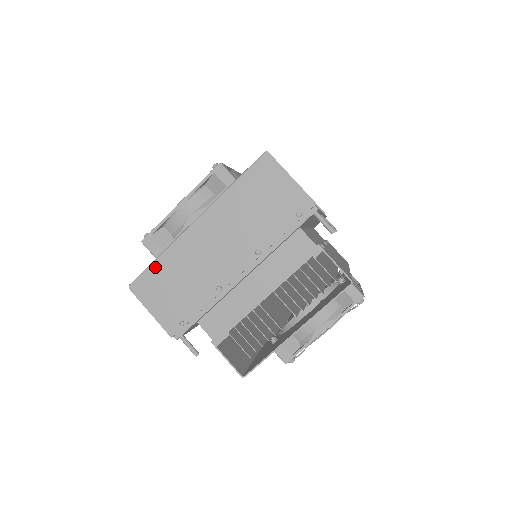
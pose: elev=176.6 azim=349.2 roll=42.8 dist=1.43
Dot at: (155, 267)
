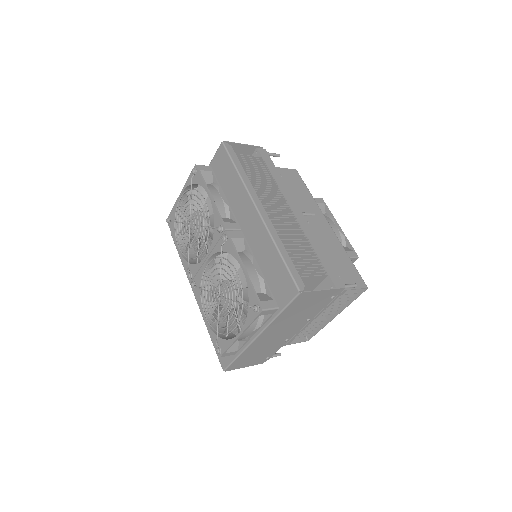
Dot at: (239, 359)
